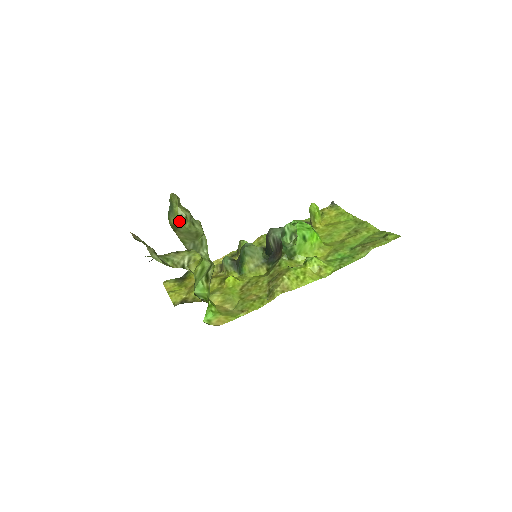
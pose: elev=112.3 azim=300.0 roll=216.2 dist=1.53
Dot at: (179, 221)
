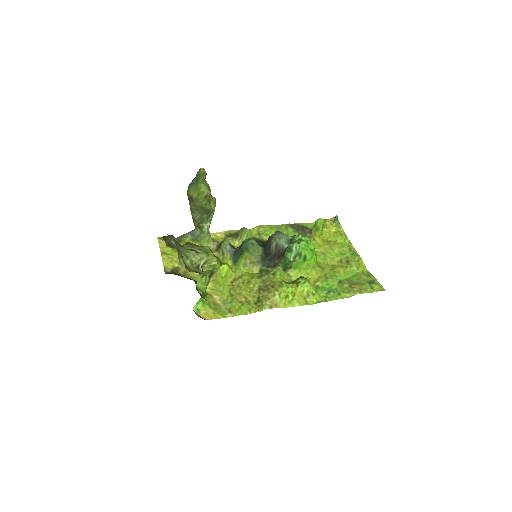
Dot at: (198, 196)
